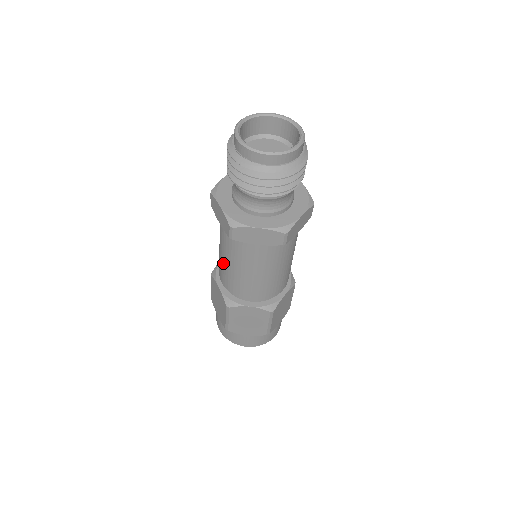
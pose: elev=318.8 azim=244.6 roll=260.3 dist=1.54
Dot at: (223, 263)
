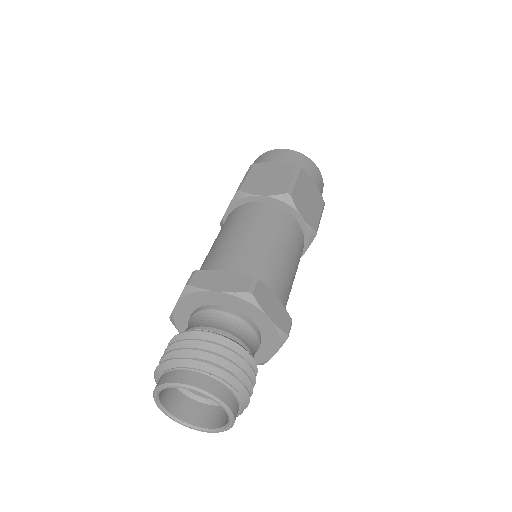
Dot at: occluded
